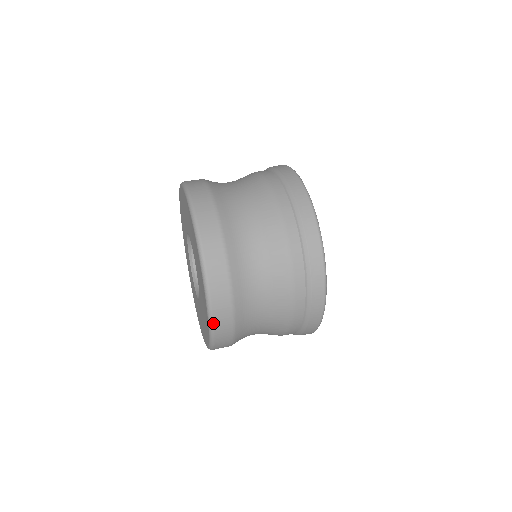
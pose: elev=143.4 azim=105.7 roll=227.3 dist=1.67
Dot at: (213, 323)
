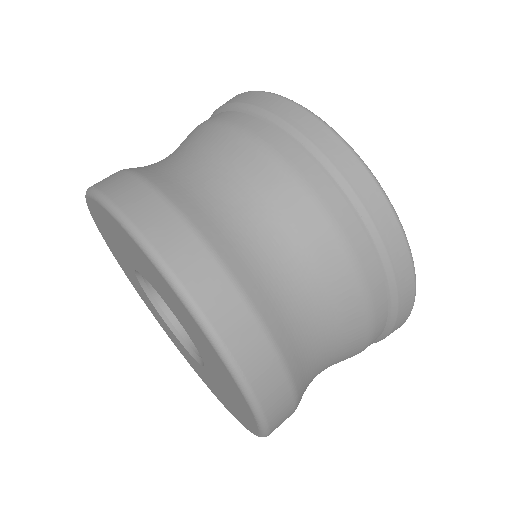
Dot at: occluded
